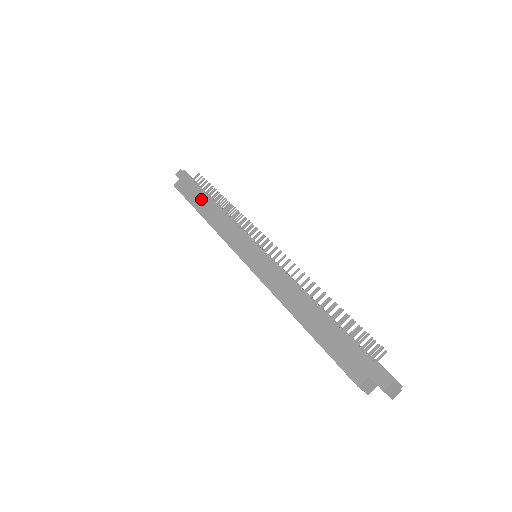
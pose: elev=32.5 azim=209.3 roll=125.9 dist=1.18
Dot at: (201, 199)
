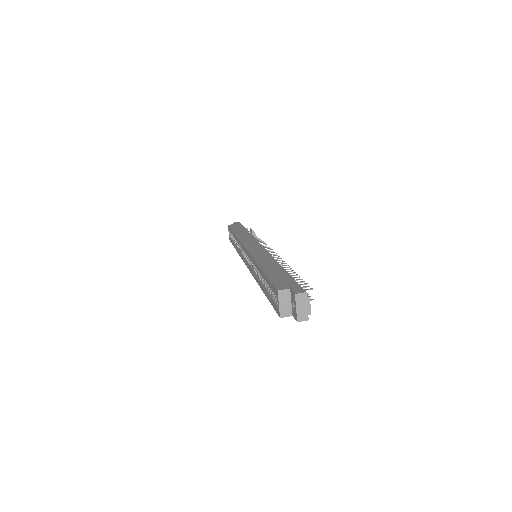
Dot at: (241, 230)
